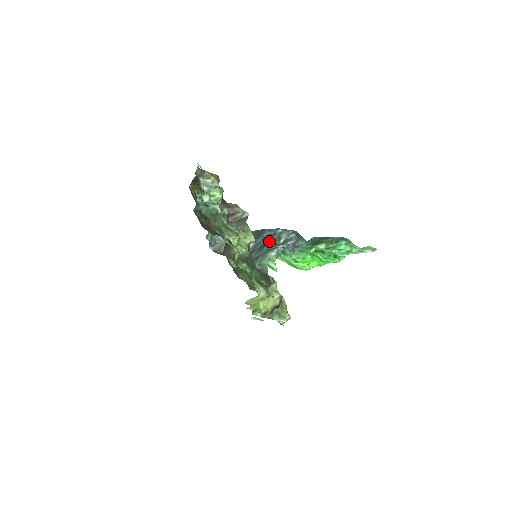
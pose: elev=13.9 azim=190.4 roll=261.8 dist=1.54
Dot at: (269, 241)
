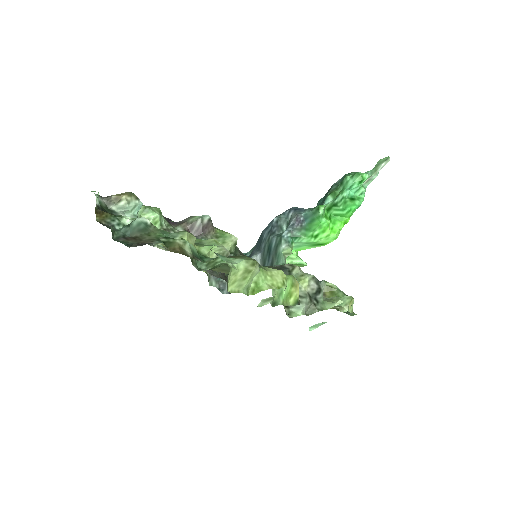
Dot at: (271, 238)
